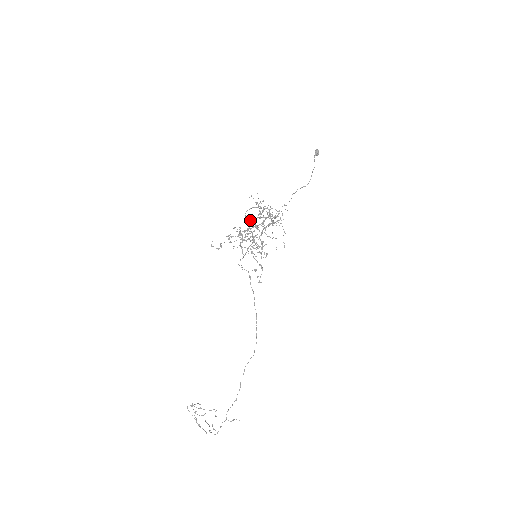
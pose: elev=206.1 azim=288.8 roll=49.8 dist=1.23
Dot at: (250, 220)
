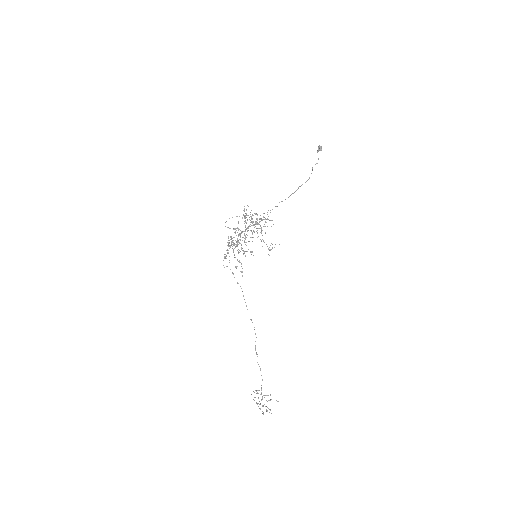
Dot at: occluded
